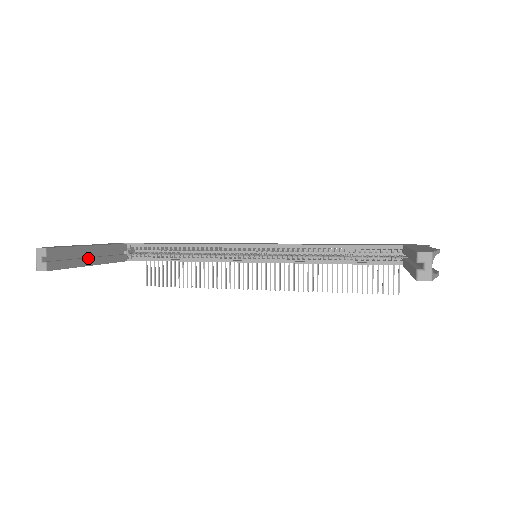
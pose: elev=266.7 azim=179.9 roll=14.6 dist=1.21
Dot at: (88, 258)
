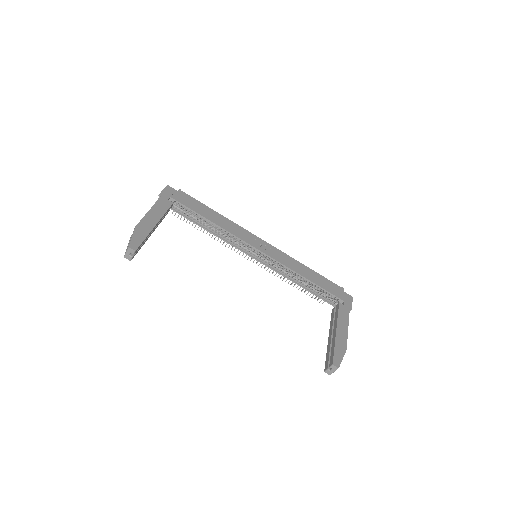
Dot at: (151, 233)
